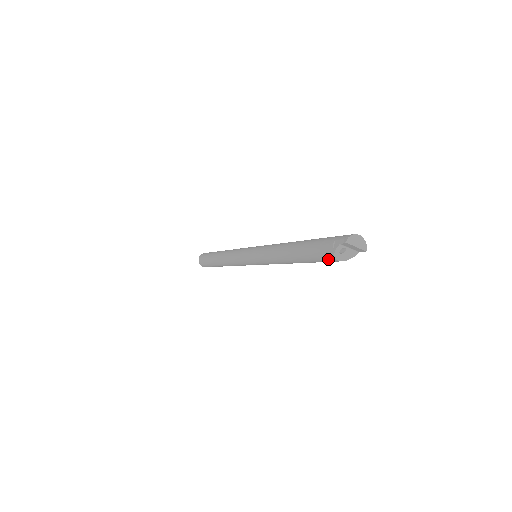
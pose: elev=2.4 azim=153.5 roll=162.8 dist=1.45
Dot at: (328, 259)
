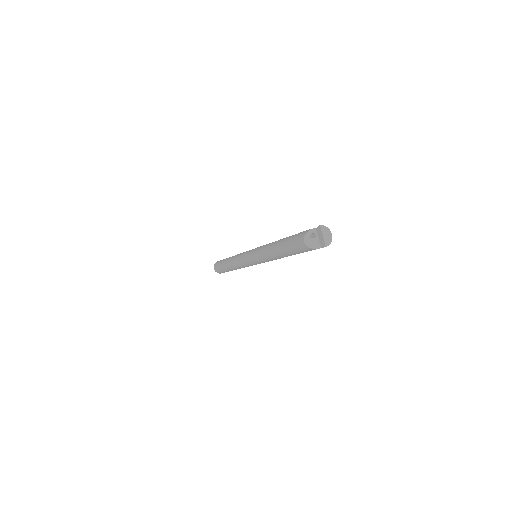
Dot at: (299, 240)
